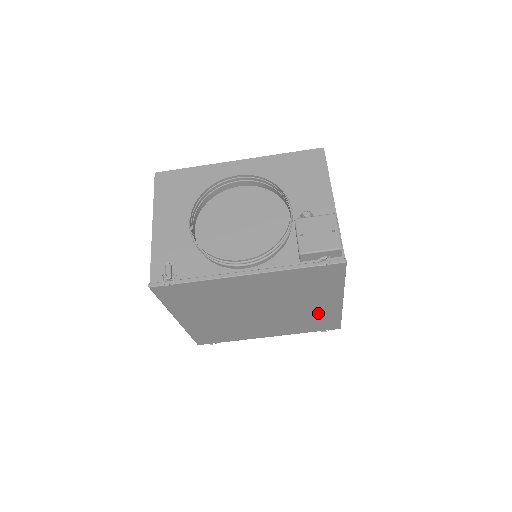
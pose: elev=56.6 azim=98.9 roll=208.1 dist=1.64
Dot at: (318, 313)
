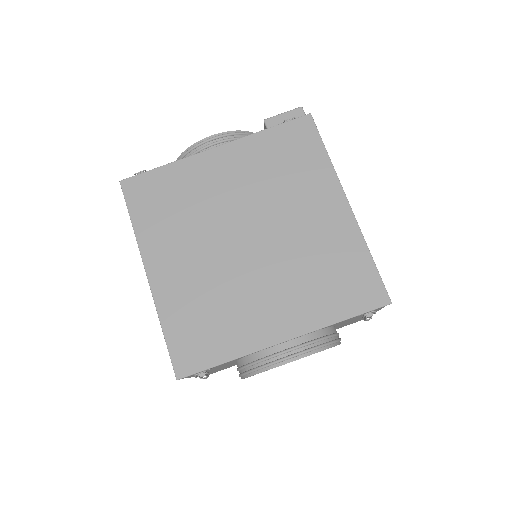
Dot at: (331, 243)
